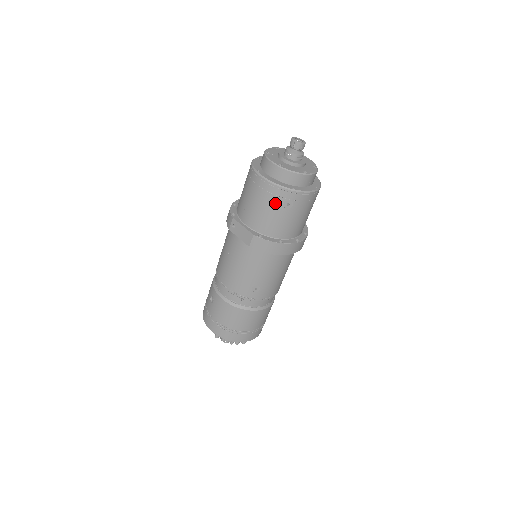
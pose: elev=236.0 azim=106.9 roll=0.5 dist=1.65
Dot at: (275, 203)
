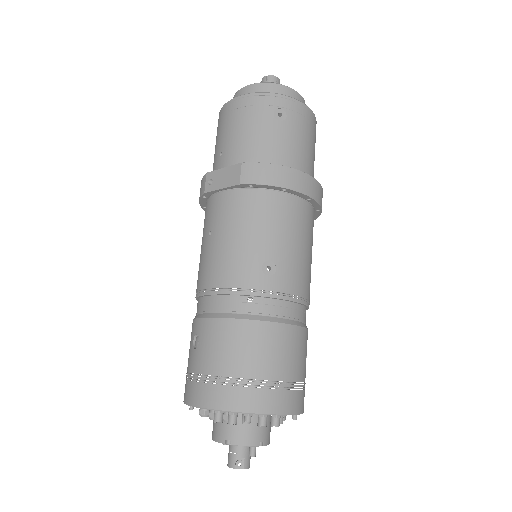
Dot at: (261, 116)
